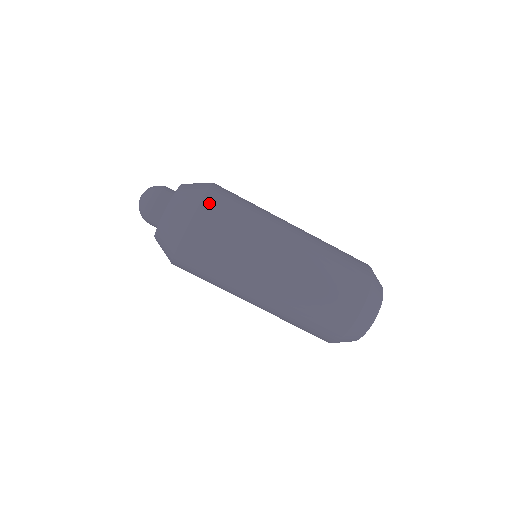
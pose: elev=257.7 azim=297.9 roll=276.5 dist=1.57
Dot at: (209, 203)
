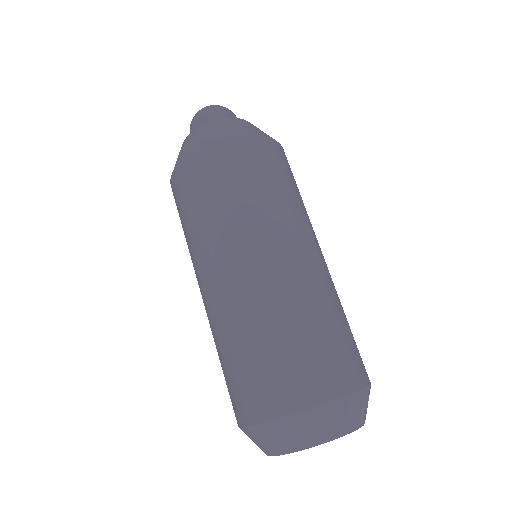
Dot at: (218, 151)
